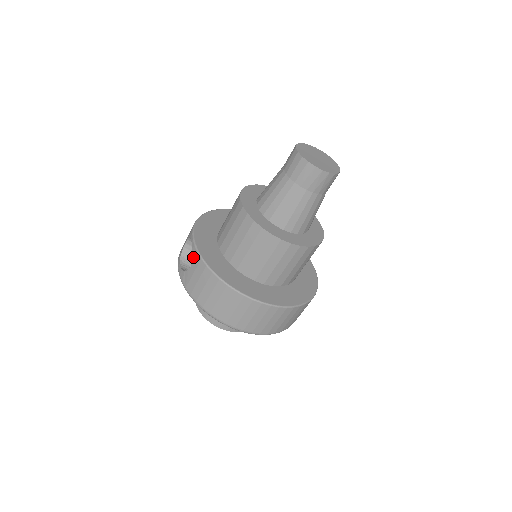
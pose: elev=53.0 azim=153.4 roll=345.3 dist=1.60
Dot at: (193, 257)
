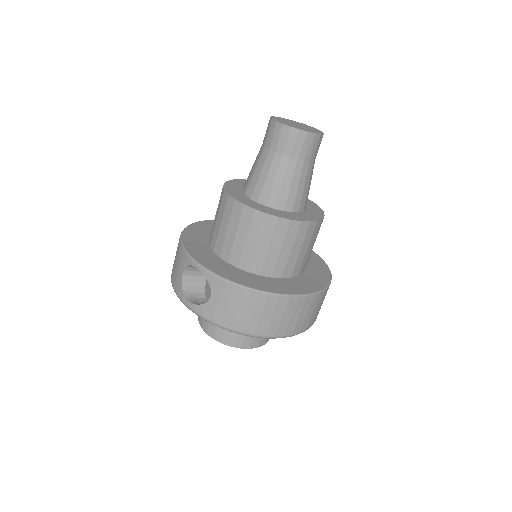
Dot at: (210, 283)
